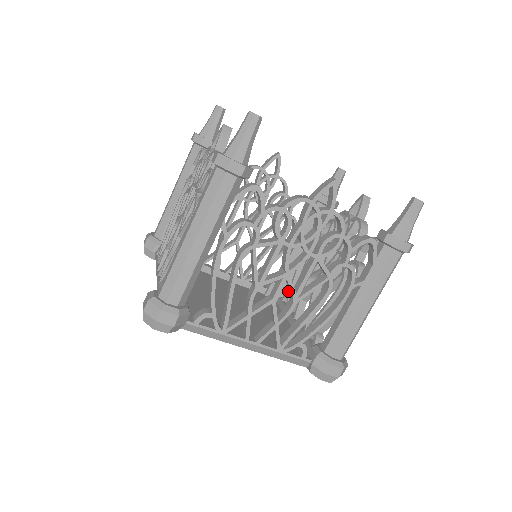
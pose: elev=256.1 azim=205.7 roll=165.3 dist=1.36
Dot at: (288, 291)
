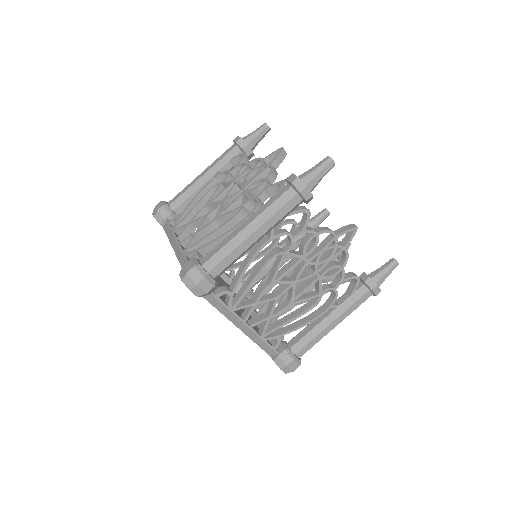
Dot at: (251, 290)
